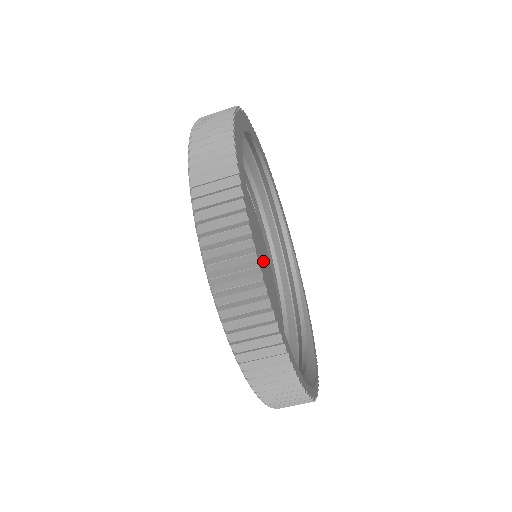
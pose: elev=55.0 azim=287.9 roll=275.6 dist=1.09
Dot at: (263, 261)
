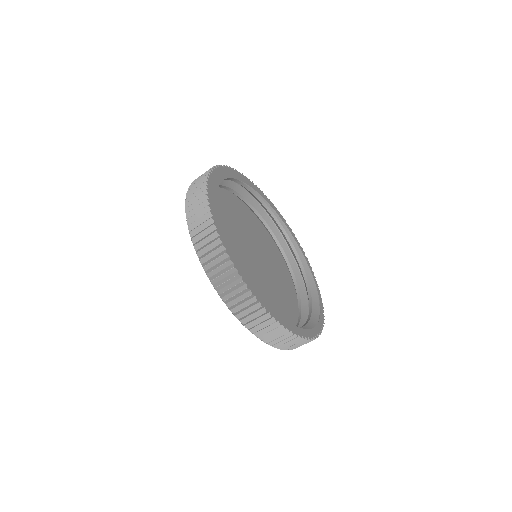
Dot at: (252, 228)
